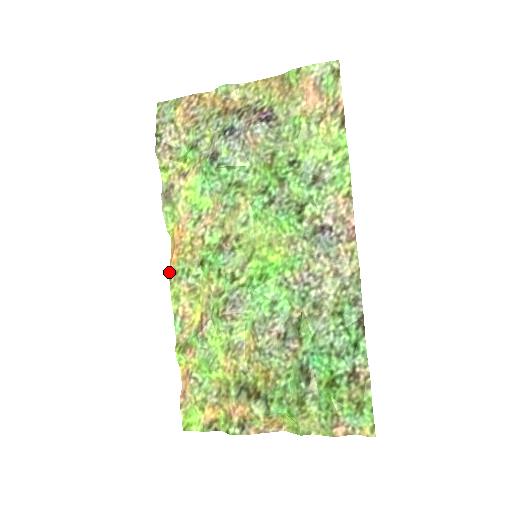
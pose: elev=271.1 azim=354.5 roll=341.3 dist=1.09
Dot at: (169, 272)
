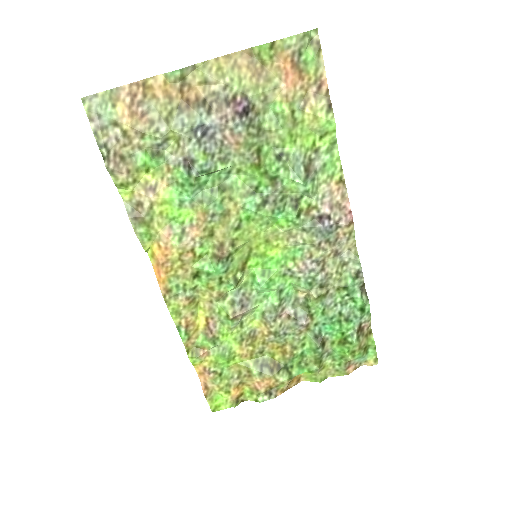
Dot at: (161, 292)
